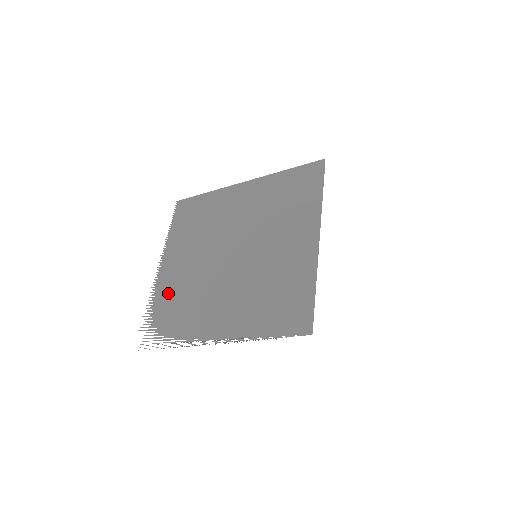
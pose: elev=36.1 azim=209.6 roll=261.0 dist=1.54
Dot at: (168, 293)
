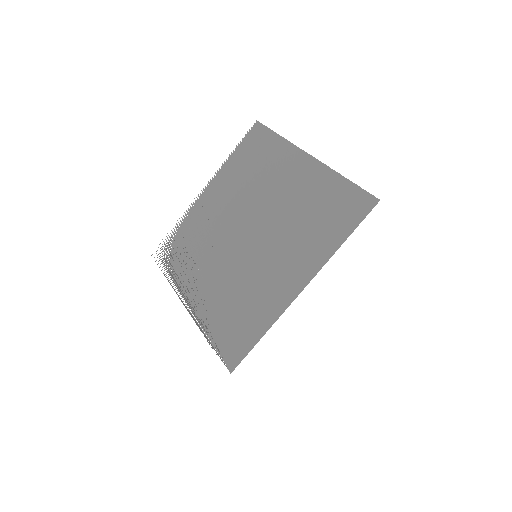
Dot at: (193, 224)
